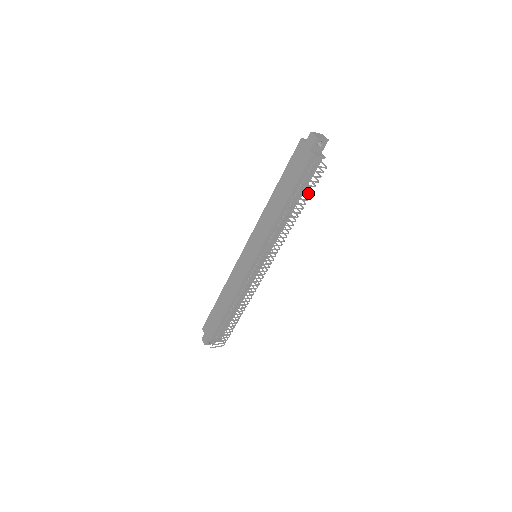
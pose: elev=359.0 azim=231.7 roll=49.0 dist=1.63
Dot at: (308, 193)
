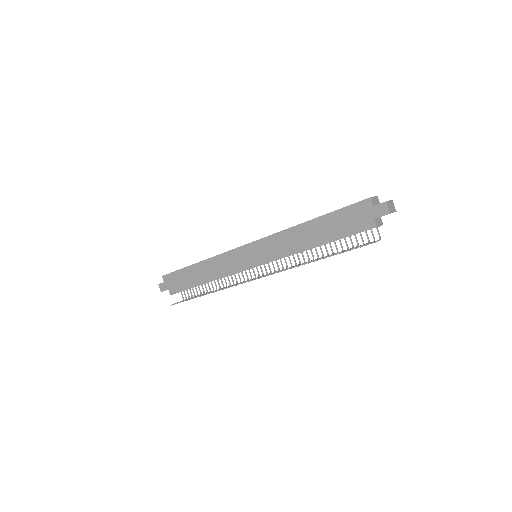
Dot at: (346, 244)
